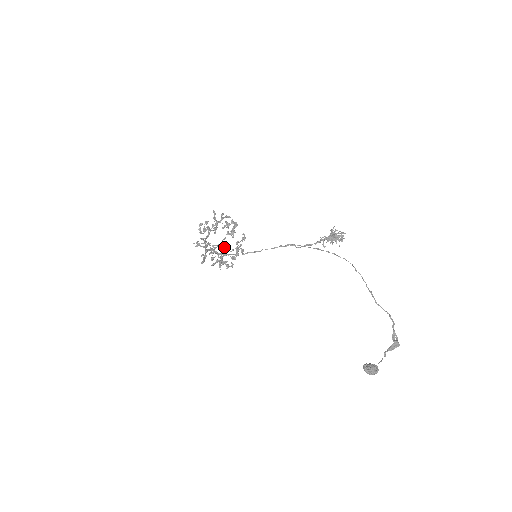
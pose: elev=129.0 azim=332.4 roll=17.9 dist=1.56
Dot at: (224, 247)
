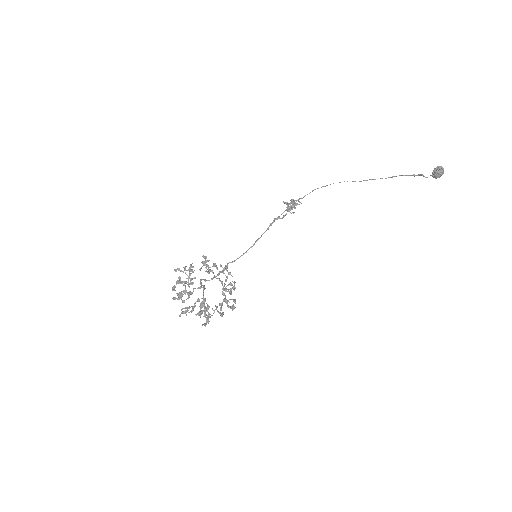
Dot at: (219, 279)
